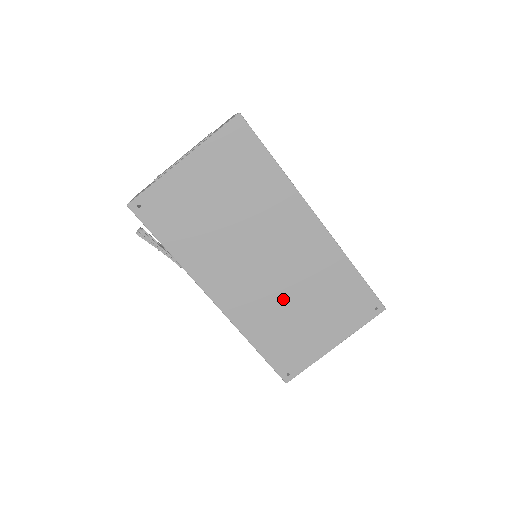
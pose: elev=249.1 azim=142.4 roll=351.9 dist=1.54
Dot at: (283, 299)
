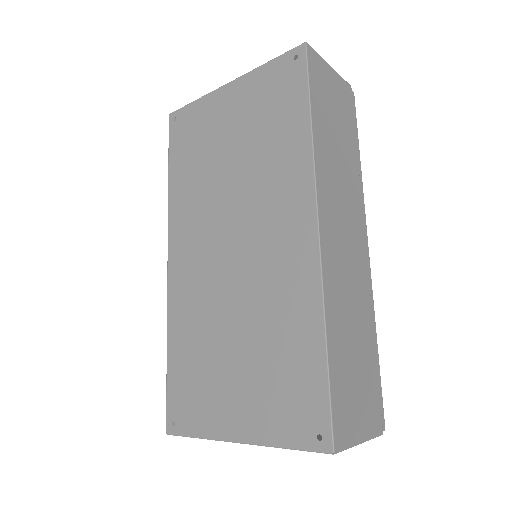
Dot at: (222, 313)
